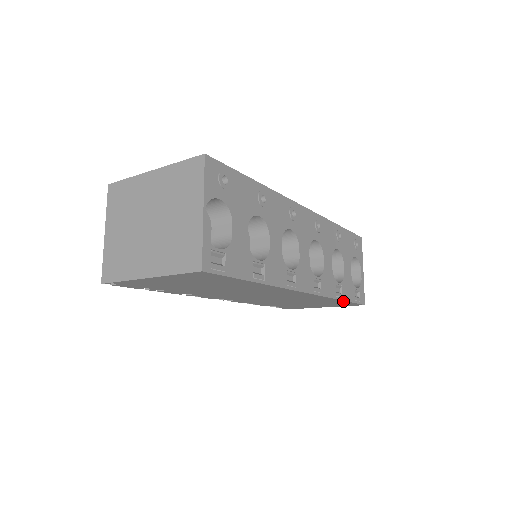
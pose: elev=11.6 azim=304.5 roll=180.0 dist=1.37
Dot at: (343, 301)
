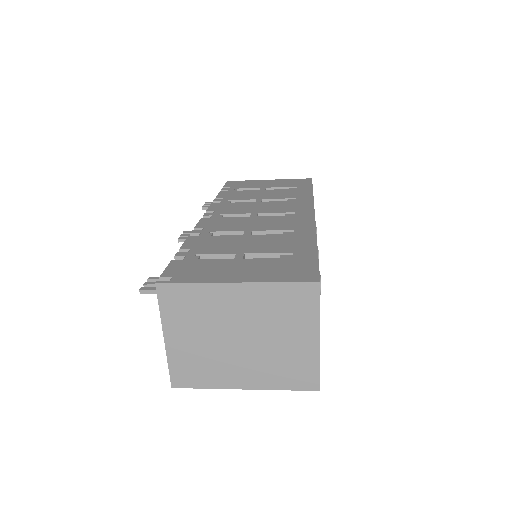
Dot at: occluded
